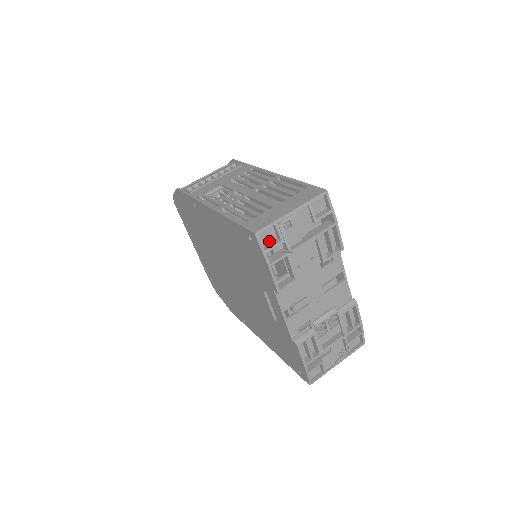
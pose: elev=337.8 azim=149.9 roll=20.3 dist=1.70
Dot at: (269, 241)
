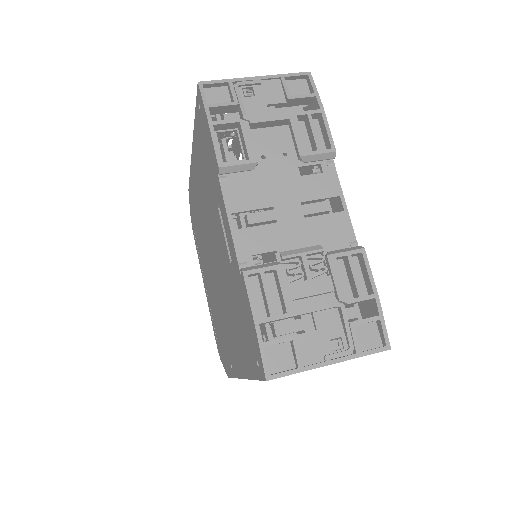
Dot at: occluded
